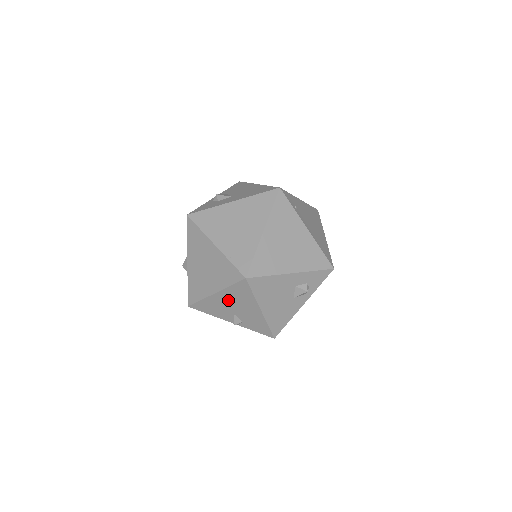
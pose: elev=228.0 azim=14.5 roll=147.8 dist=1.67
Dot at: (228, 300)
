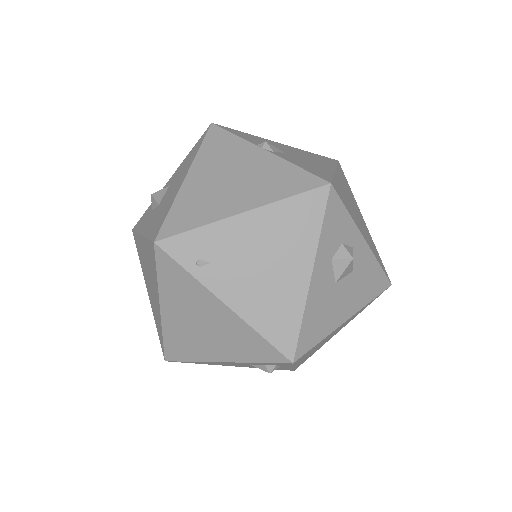
Dot at: occluded
